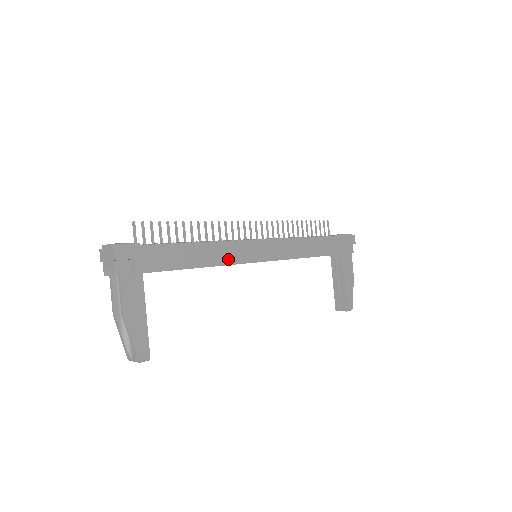
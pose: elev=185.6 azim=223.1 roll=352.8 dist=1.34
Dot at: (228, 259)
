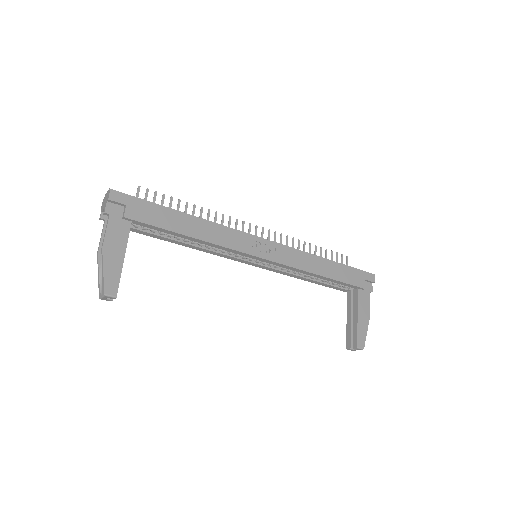
Dot at: (221, 241)
